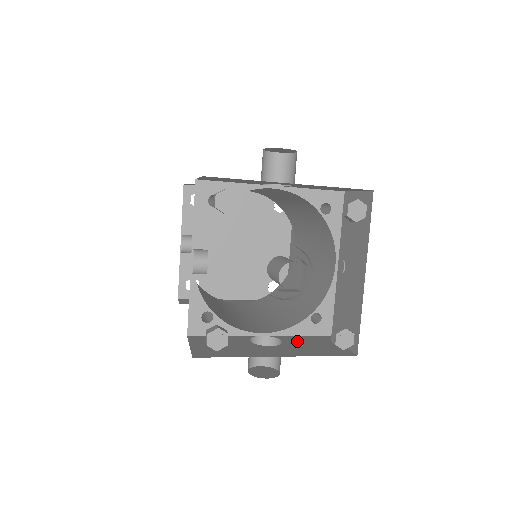
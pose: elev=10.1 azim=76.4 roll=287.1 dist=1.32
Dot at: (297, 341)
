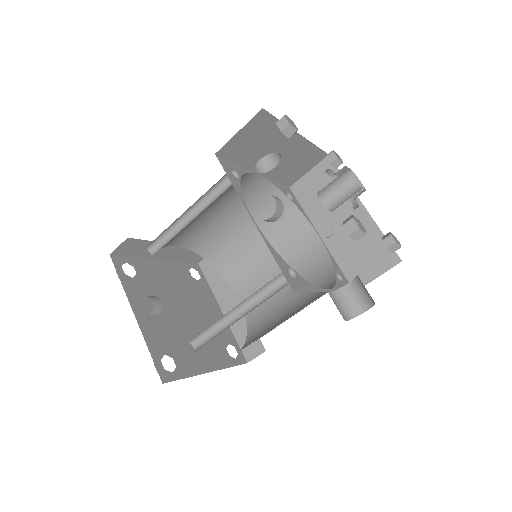
Dot at: occluded
